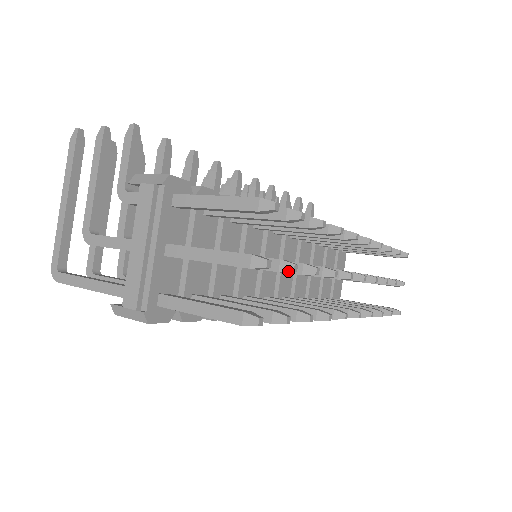
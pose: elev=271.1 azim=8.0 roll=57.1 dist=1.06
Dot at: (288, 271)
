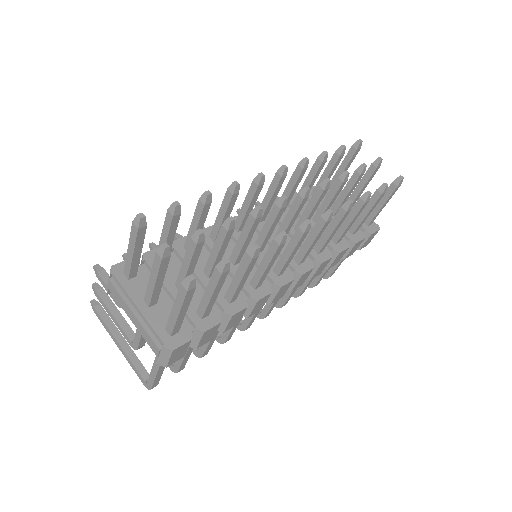
Dot at: (198, 238)
